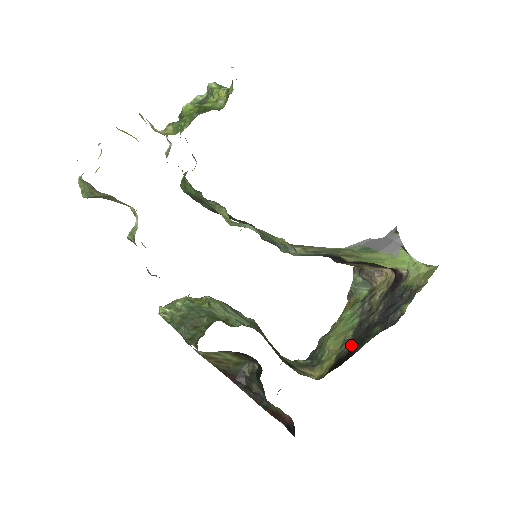
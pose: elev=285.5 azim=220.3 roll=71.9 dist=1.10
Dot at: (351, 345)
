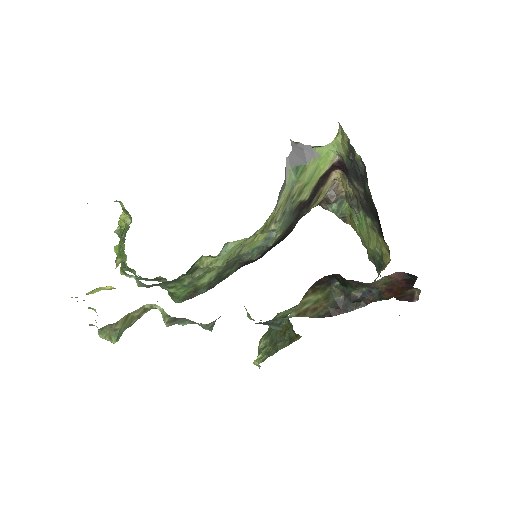
Dot at: (374, 218)
